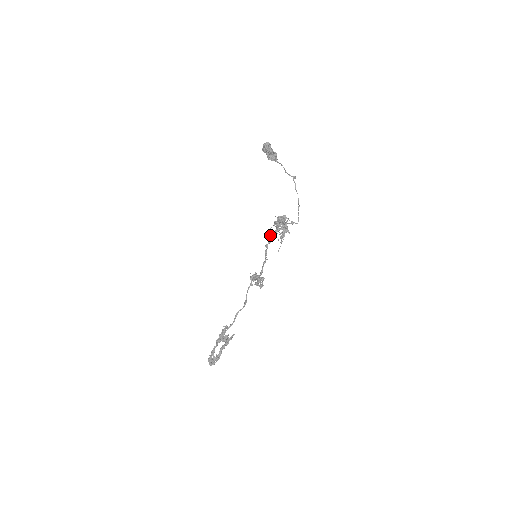
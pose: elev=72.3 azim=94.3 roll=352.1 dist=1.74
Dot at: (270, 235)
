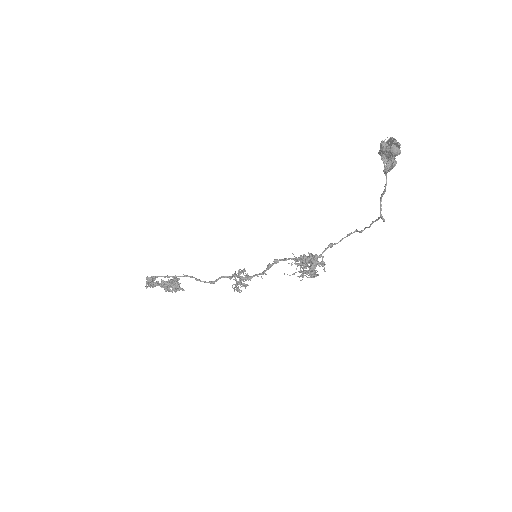
Dot at: (289, 258)
